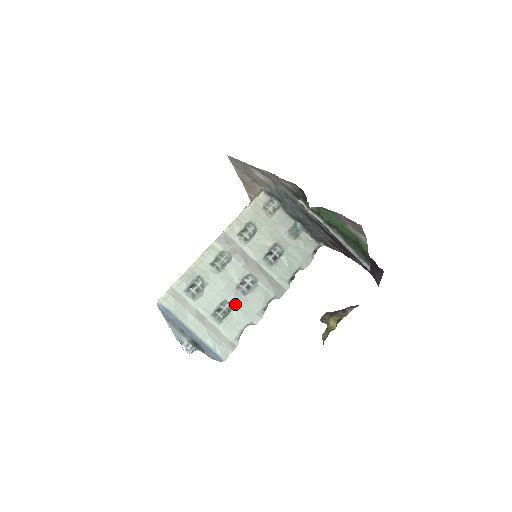
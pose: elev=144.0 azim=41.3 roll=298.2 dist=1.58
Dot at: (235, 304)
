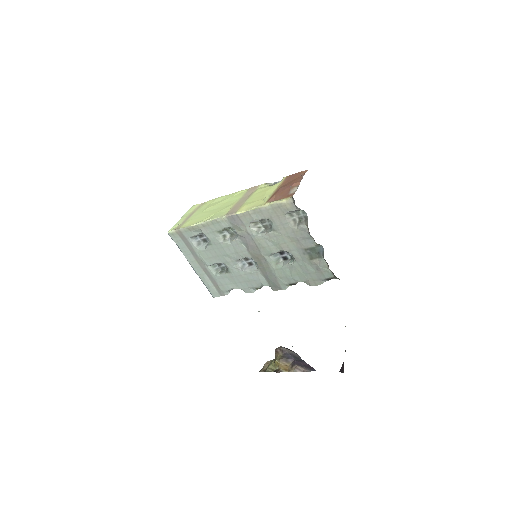
Dot at: (231, 271)
